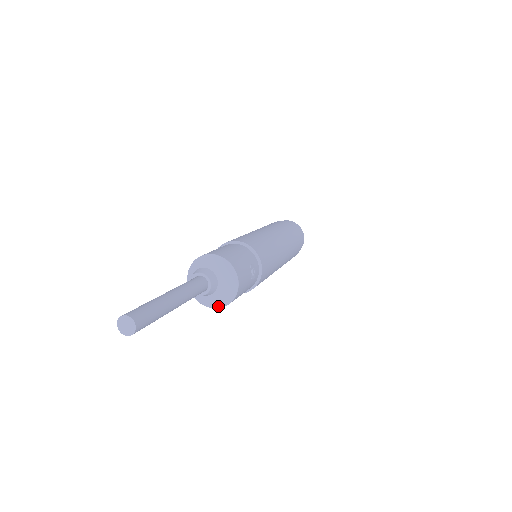
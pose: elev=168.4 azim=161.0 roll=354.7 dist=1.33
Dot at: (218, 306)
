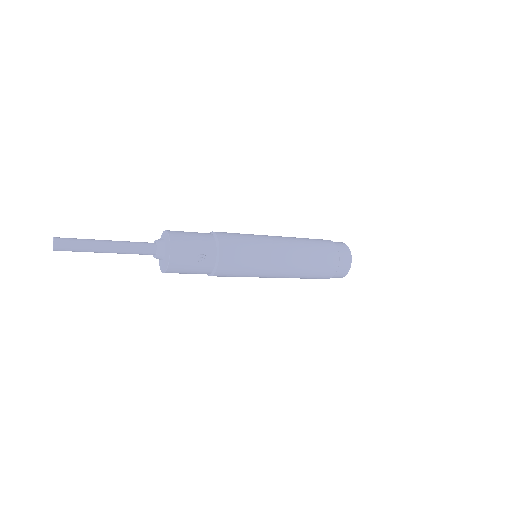
Dot at: (162, 270)
